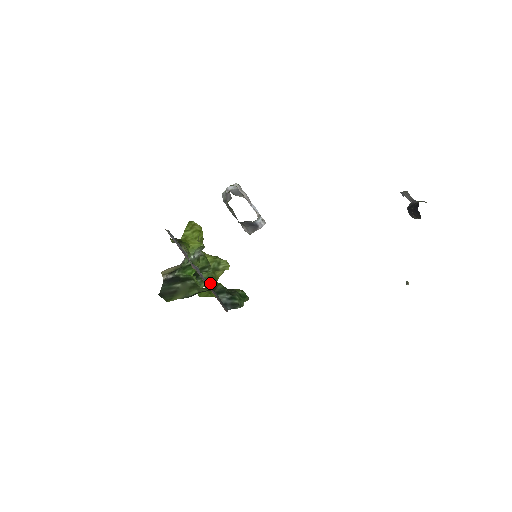
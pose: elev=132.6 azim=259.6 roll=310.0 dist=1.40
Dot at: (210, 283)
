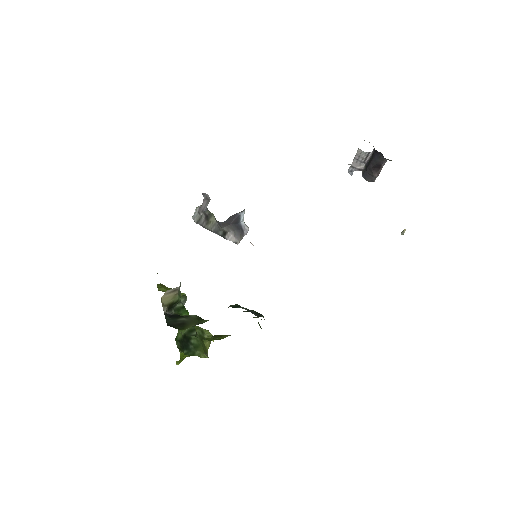
Dot at: (203, 353)
